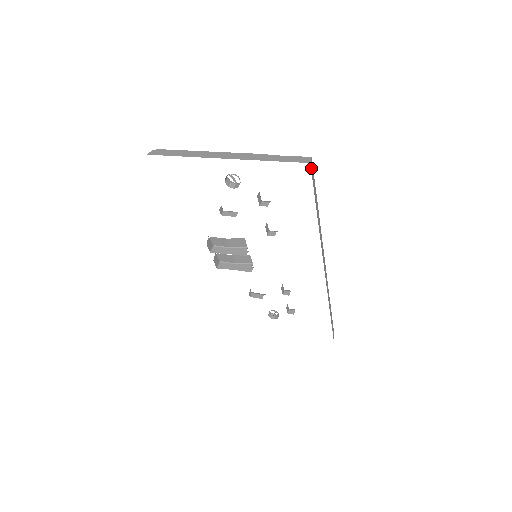
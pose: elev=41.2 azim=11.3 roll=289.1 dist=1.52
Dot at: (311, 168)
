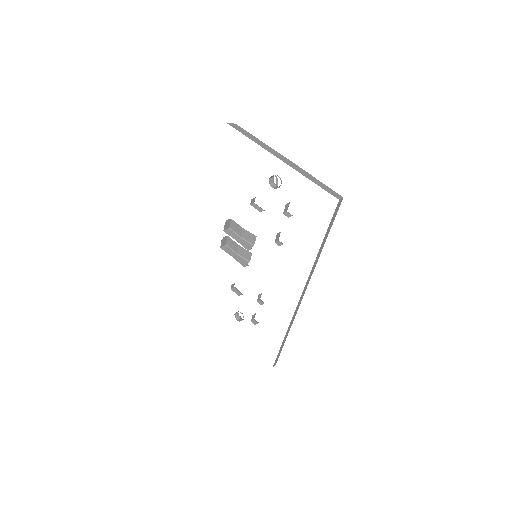
Dot at: (338, 205)
